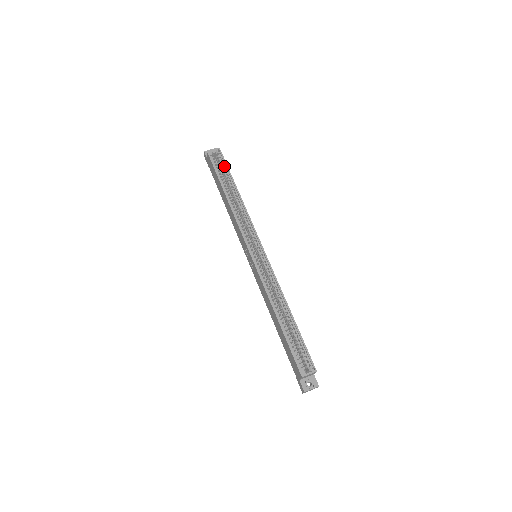
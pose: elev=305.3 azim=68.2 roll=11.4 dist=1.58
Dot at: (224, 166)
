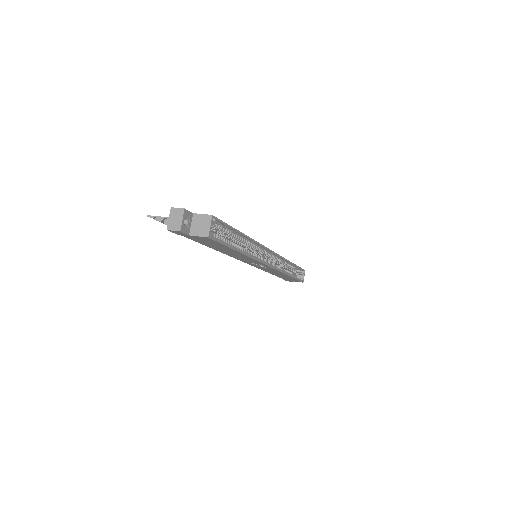
Dot at: (223, 228)
